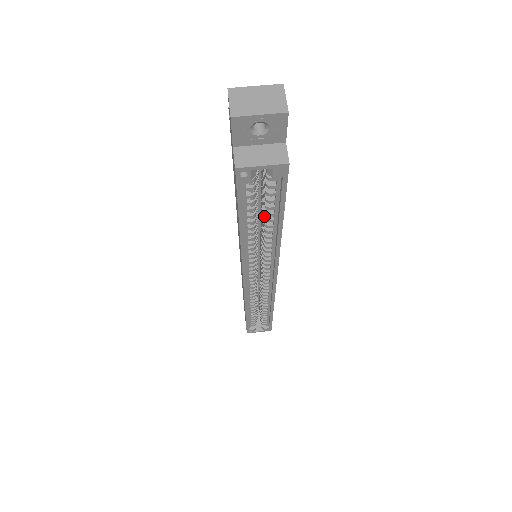
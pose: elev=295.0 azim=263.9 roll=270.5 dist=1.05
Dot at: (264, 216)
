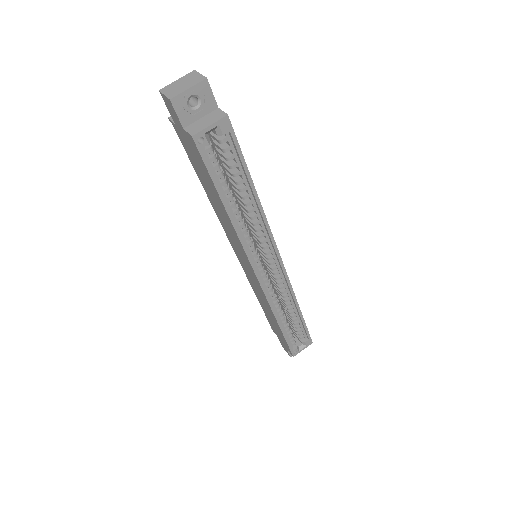
Dot at: (237, 189)
